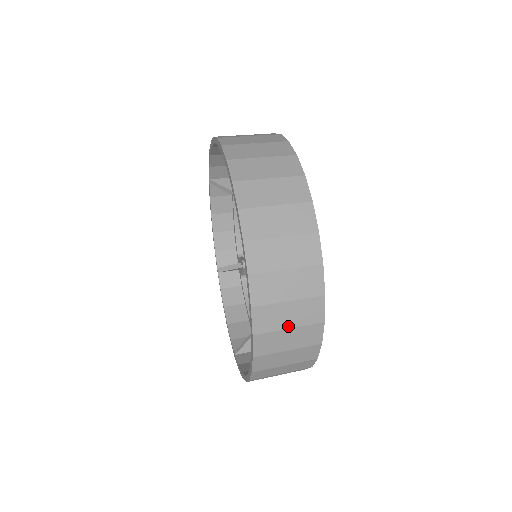
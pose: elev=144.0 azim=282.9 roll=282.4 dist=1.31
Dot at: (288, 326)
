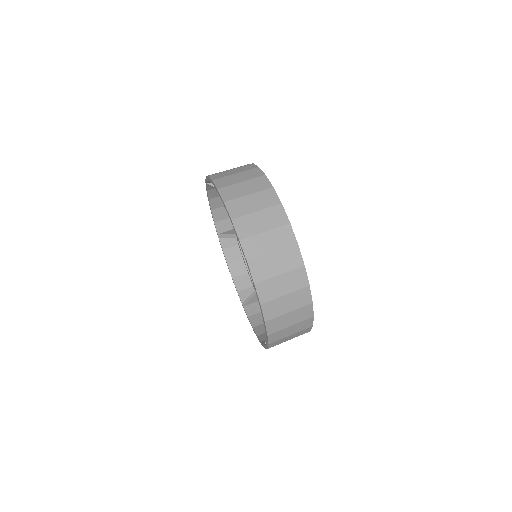
Dot at: (290, 334)
